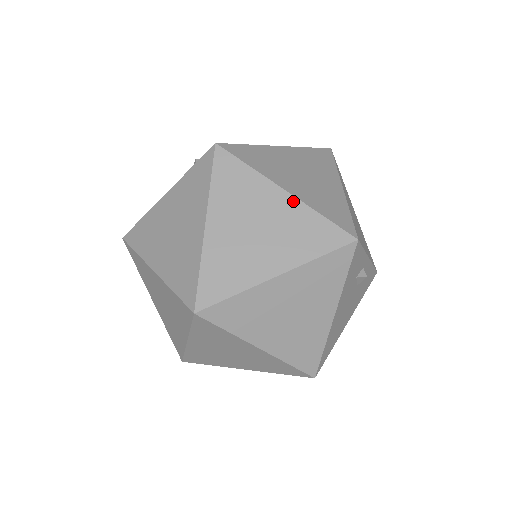
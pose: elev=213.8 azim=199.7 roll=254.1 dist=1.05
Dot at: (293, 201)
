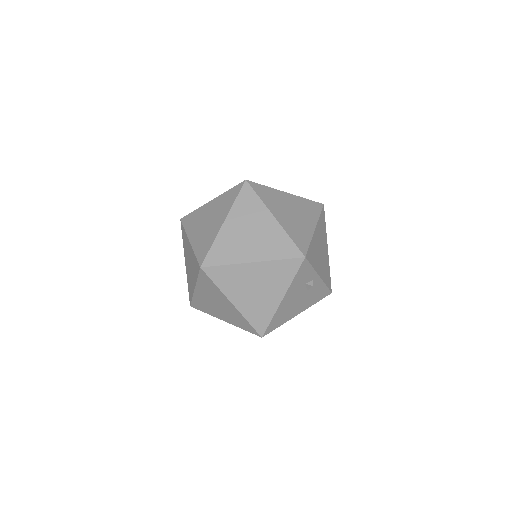
Dot at: (277, 224)
